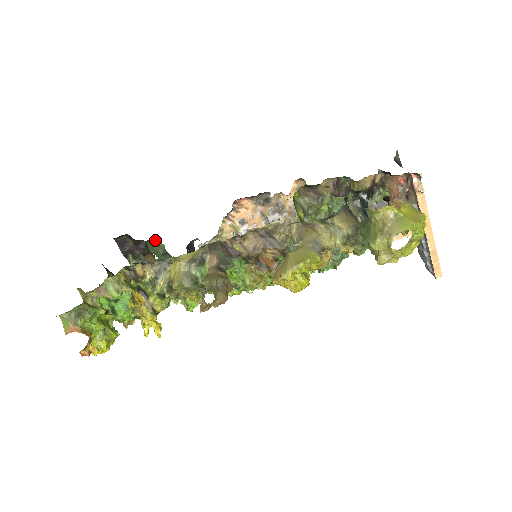
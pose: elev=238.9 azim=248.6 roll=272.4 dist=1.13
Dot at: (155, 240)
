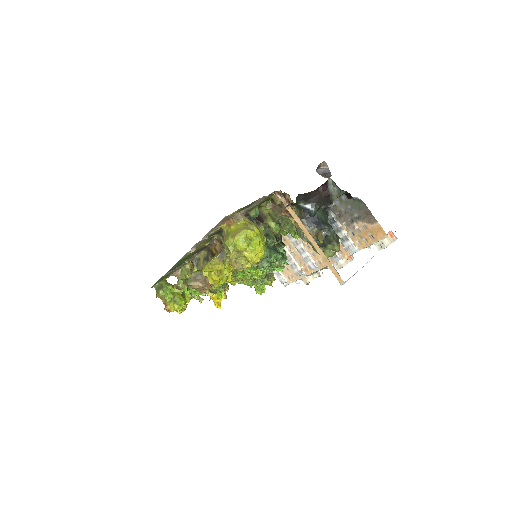
Dot at: occluded
